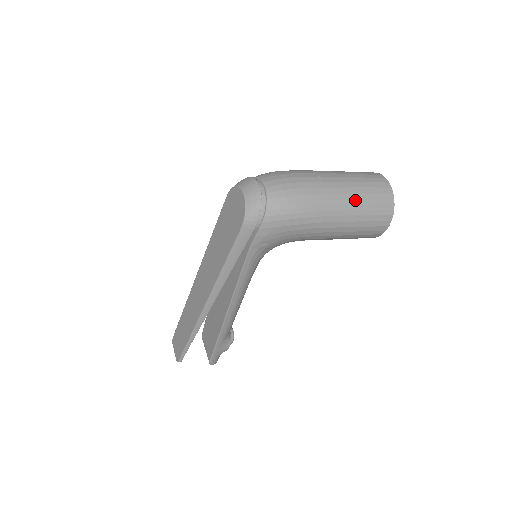
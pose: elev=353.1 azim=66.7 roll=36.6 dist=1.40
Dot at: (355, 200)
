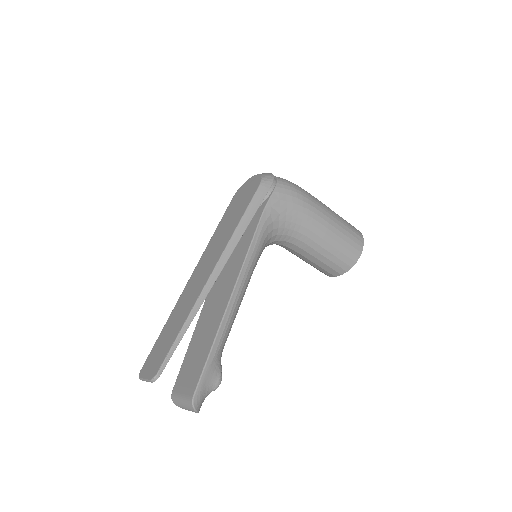
Dot at: (335, 213)
